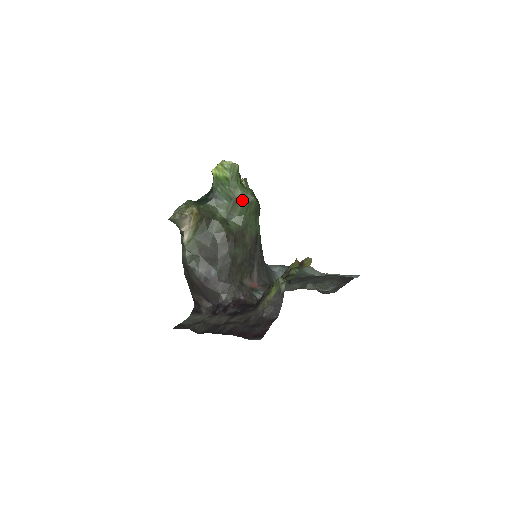
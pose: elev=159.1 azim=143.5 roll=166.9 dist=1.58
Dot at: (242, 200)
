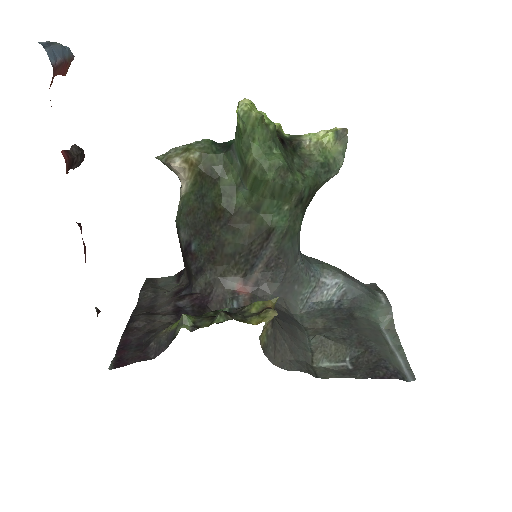
Dot at: (253, 171)
